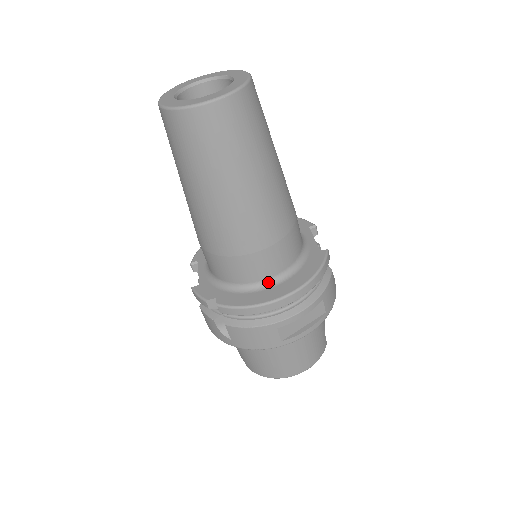
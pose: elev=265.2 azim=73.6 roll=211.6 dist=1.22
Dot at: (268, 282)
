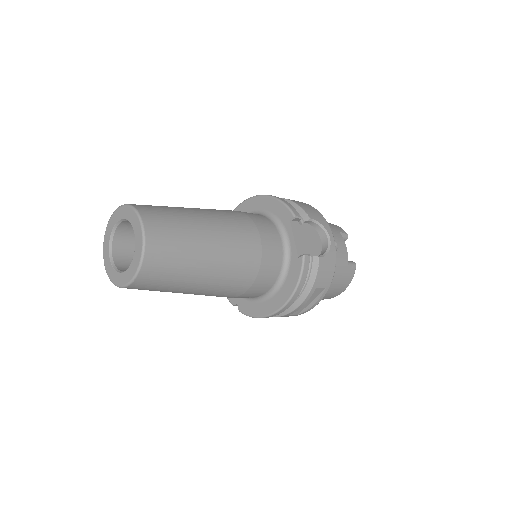
Dot at: (265, 296)
